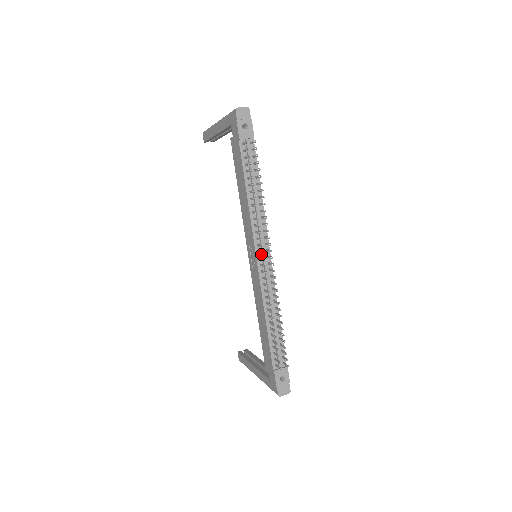
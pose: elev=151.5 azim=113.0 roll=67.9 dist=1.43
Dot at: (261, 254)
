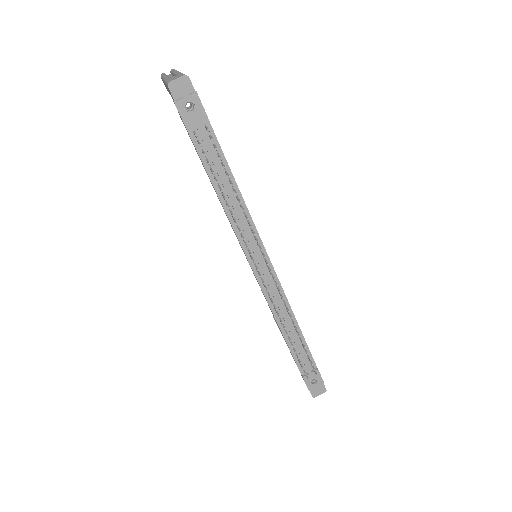
Dot at: (258, 264)
